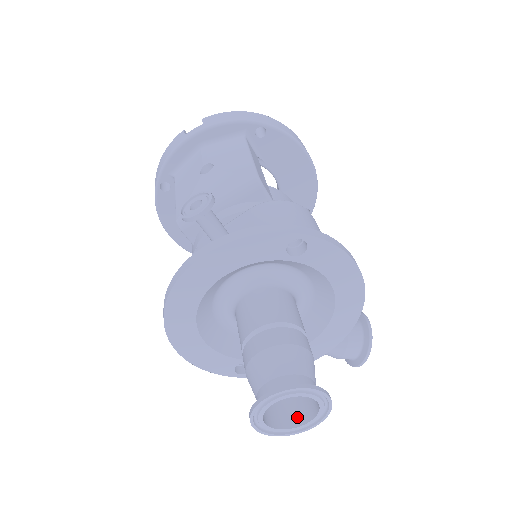
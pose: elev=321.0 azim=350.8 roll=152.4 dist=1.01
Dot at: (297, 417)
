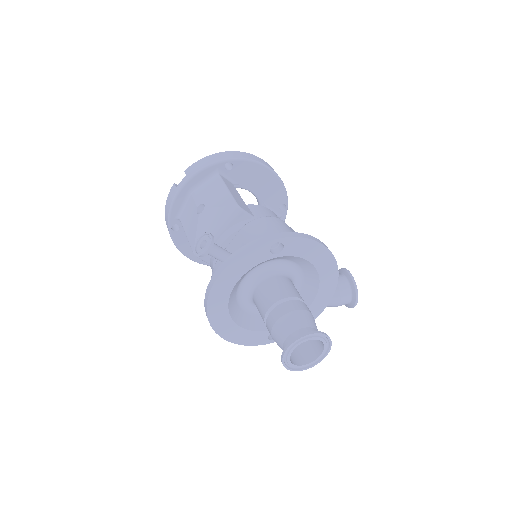
Dot at: (313, 354)
